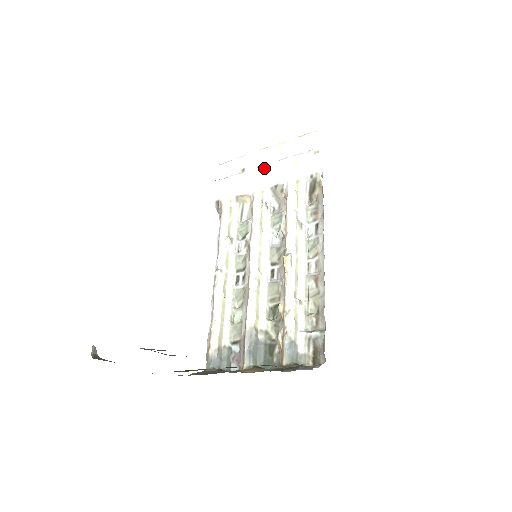
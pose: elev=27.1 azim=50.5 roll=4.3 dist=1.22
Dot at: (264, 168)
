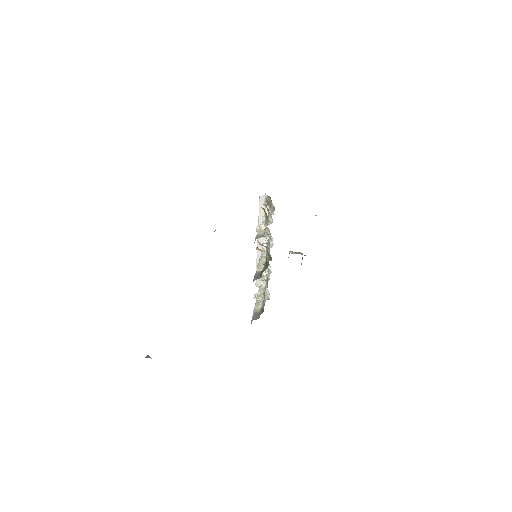
Dot at: occluded
